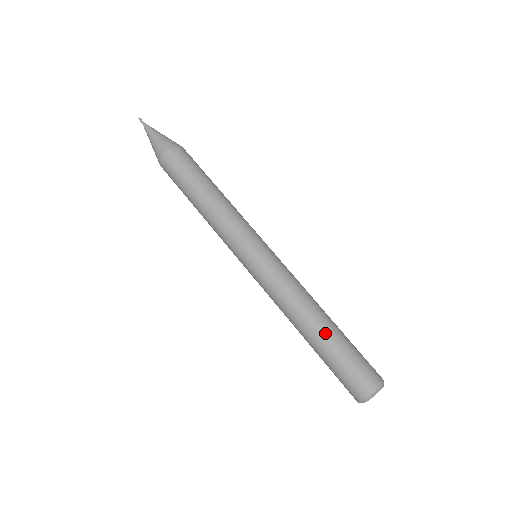
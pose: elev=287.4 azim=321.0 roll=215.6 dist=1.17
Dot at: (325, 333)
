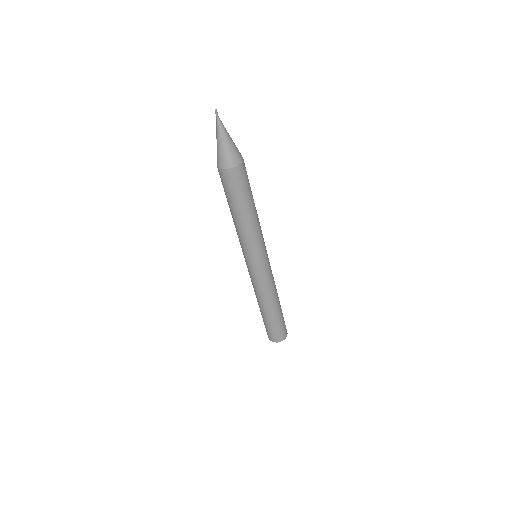
Dot at: (263, 314)
